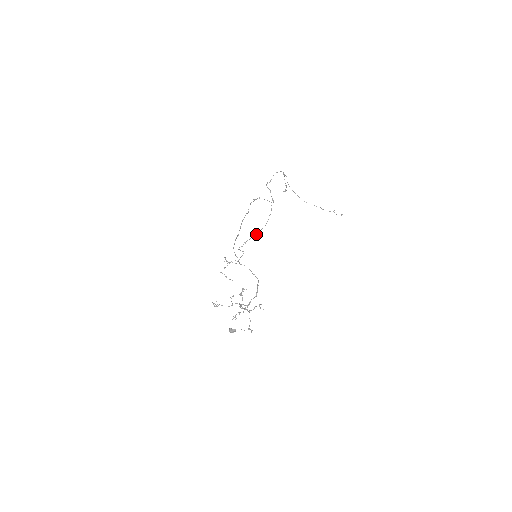
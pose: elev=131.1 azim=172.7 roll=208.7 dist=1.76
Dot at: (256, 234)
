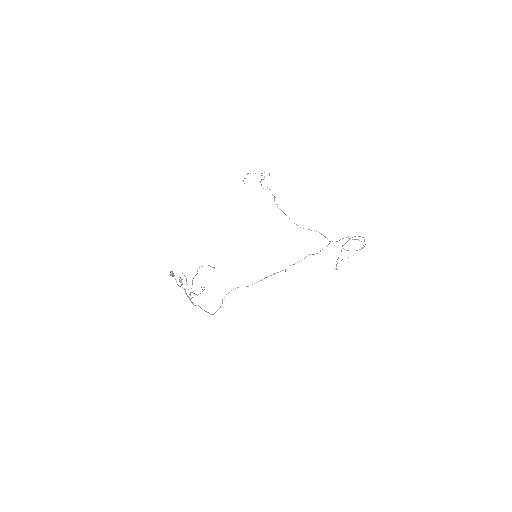
Dot at: occluded
